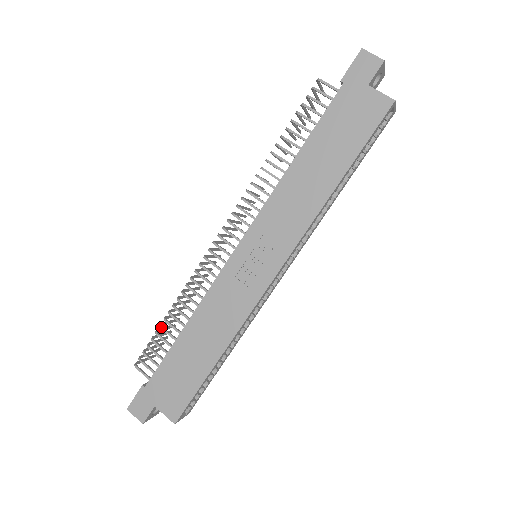
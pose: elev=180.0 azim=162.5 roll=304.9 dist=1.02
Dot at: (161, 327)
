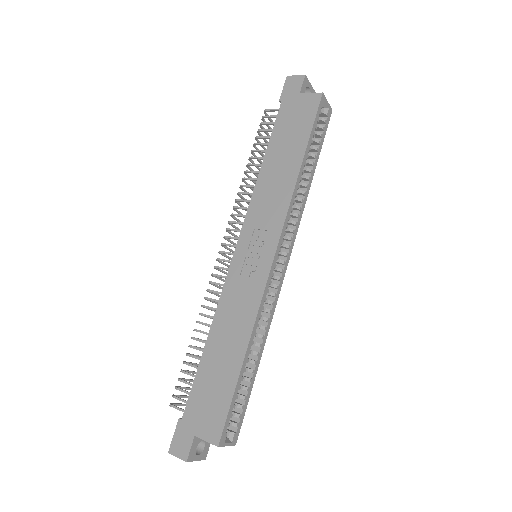
Dot at: (187, 354)
